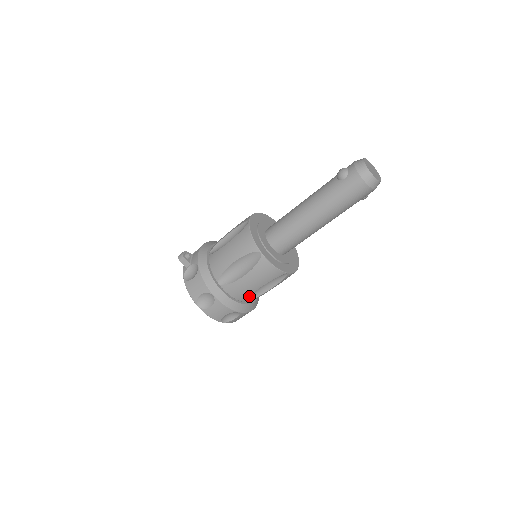
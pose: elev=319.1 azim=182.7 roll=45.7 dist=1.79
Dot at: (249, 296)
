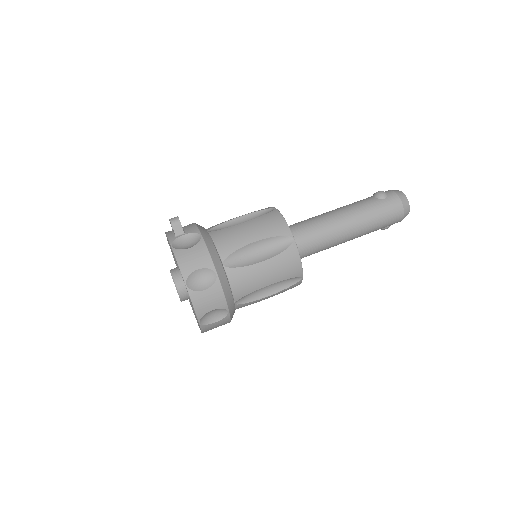
Dot at: (244, 296)
